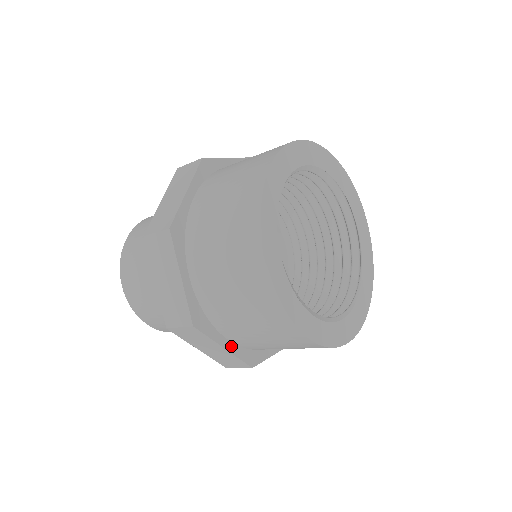
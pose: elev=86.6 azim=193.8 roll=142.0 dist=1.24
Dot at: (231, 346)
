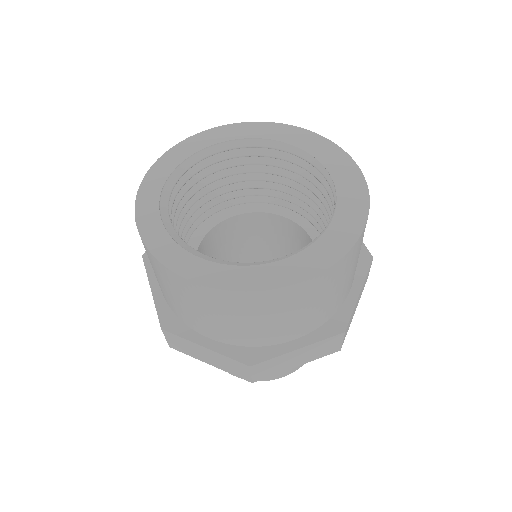
Dot at: (215, 344)
